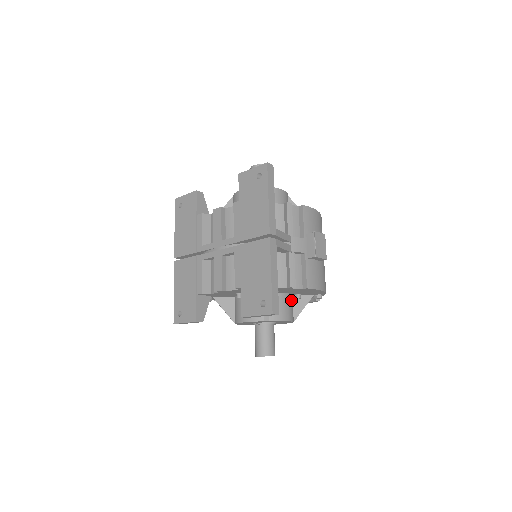
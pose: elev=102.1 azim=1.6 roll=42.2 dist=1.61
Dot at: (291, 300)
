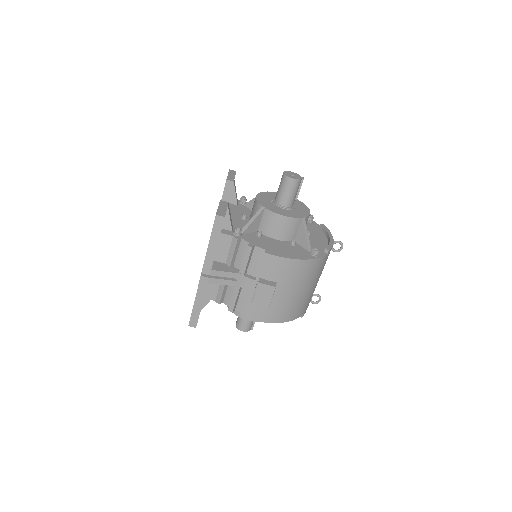
Dot at: occluded
